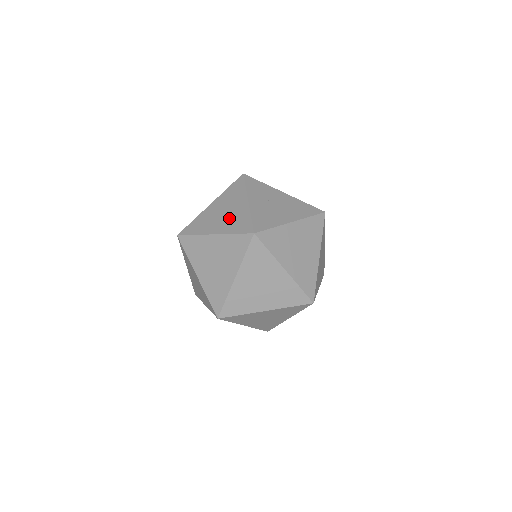
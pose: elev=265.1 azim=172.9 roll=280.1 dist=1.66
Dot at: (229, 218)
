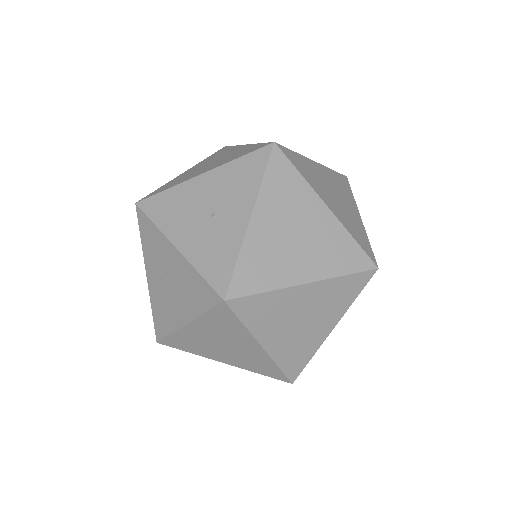
Dot at: occluded
